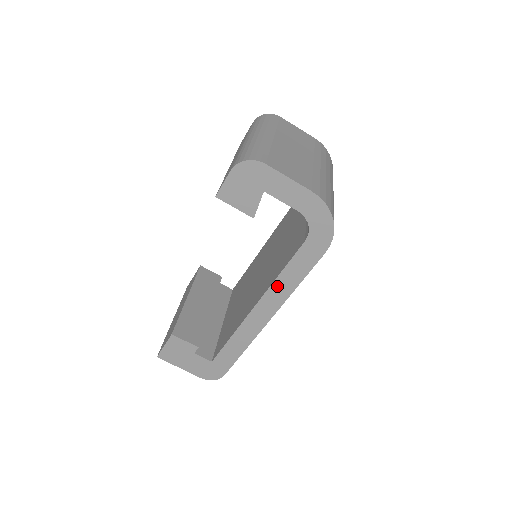
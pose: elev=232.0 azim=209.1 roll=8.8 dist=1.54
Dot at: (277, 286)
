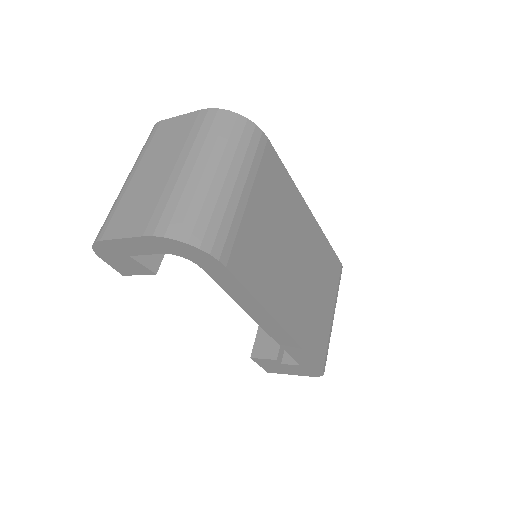
Dot at: (244, 305)
